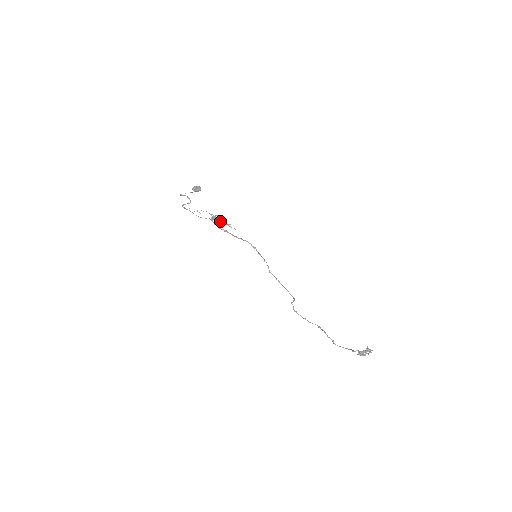
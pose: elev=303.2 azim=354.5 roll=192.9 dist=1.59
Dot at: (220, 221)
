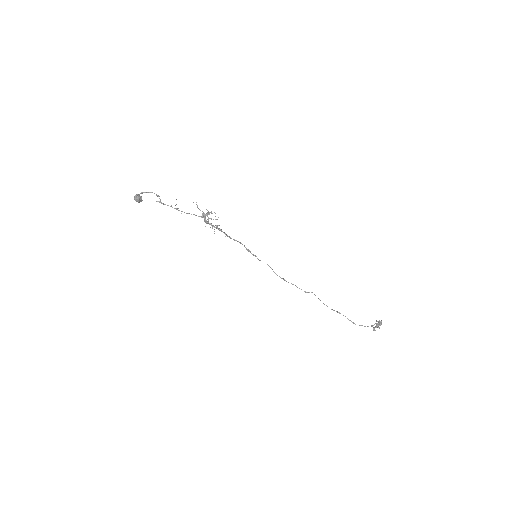
Dot at: (206, 221)
